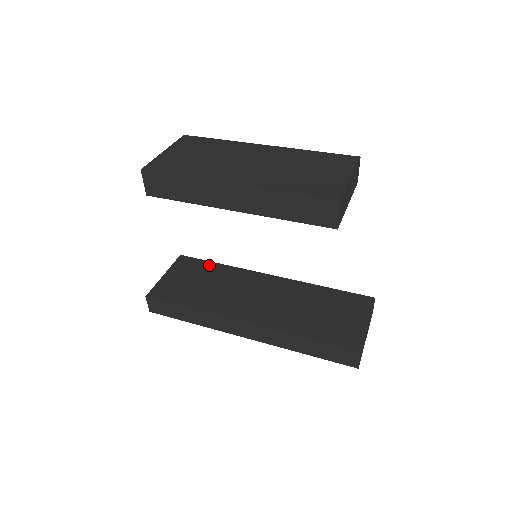
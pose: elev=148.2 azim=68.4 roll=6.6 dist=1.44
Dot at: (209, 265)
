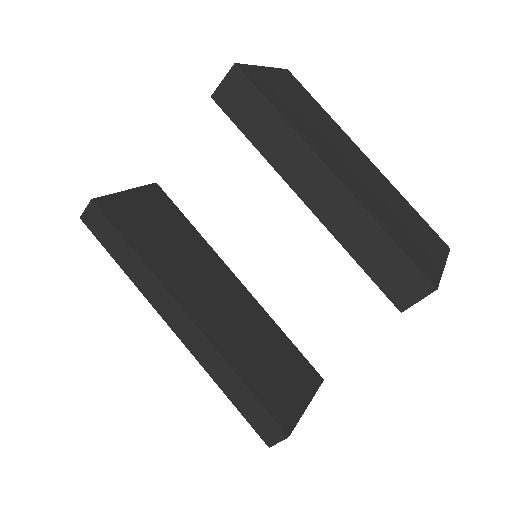
Dot at: (181, 218)
